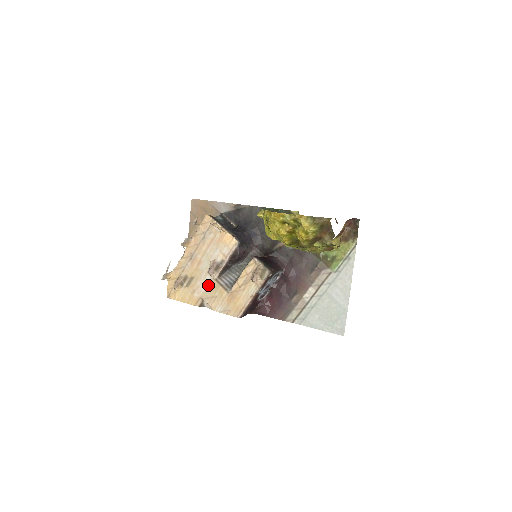
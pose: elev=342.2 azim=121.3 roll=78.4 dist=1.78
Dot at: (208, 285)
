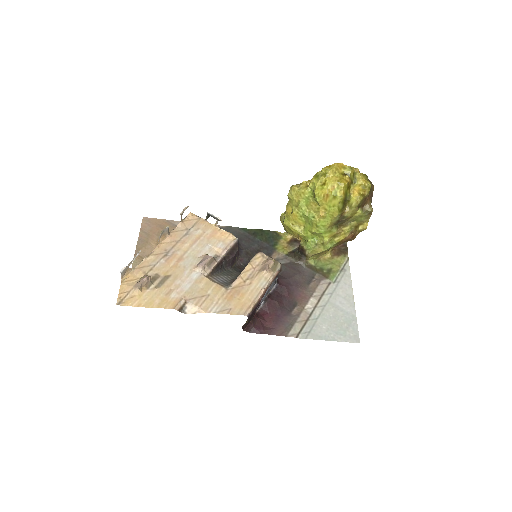
Dot at: (195, 283)
